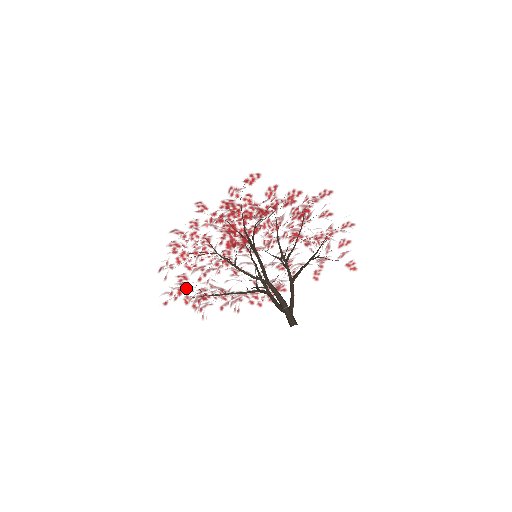
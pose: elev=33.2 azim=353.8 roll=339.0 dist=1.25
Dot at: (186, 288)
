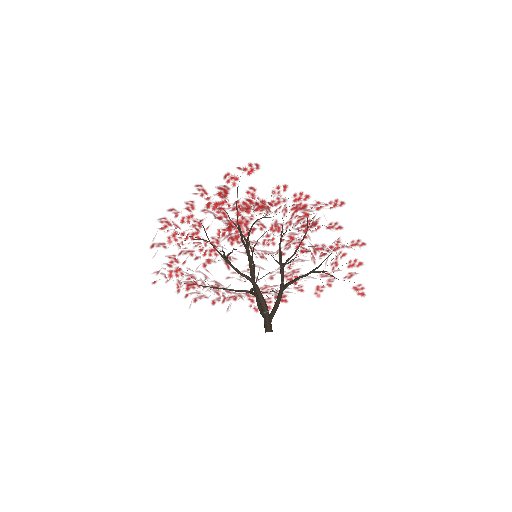
Dot at: (178, 272)
